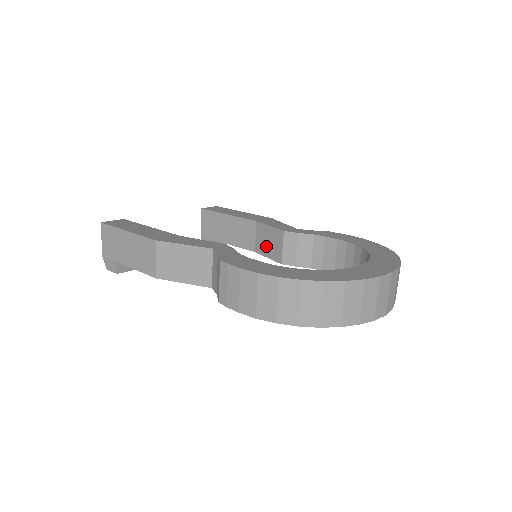
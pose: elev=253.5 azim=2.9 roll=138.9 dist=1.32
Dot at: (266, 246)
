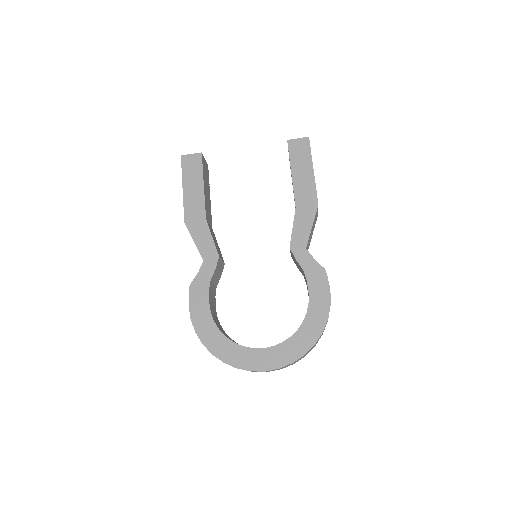
Dot at: occluded
